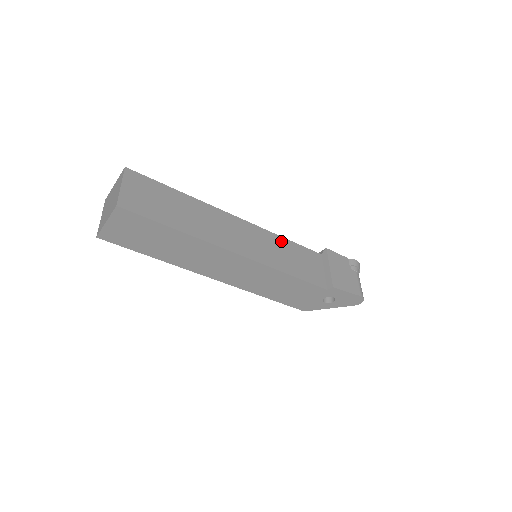
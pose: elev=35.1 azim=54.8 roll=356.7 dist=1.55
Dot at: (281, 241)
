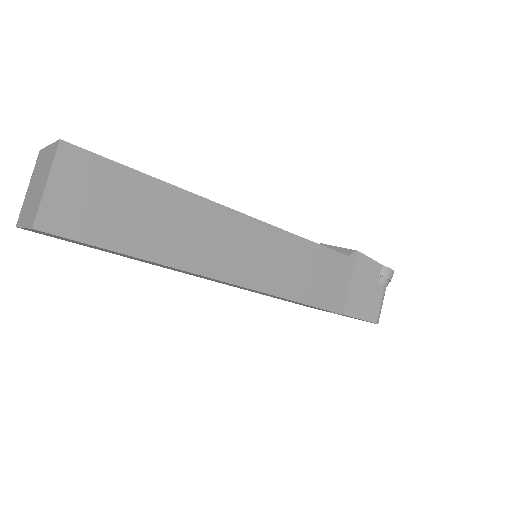
Dot at: (297, 245)
